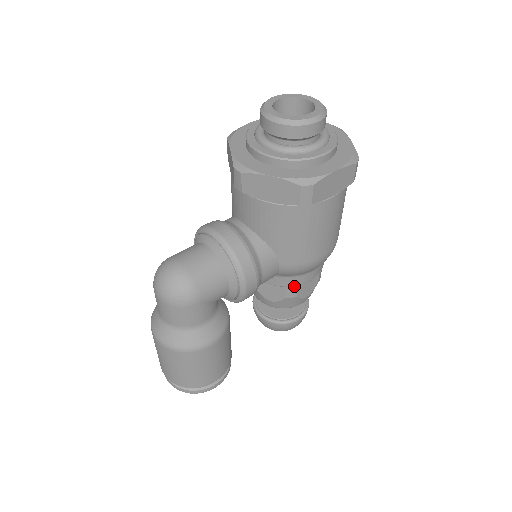
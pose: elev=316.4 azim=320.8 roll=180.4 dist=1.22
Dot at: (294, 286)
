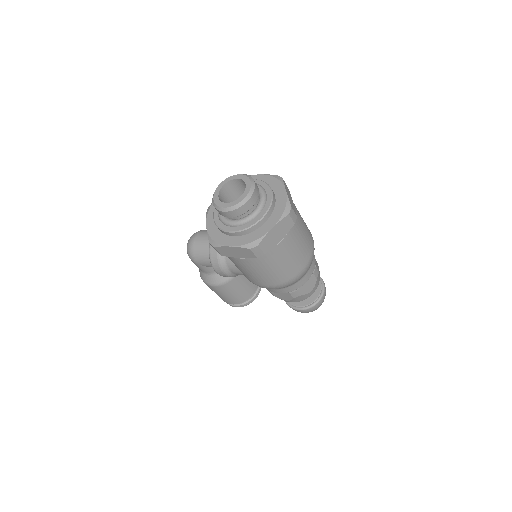
Dot at: occluded
